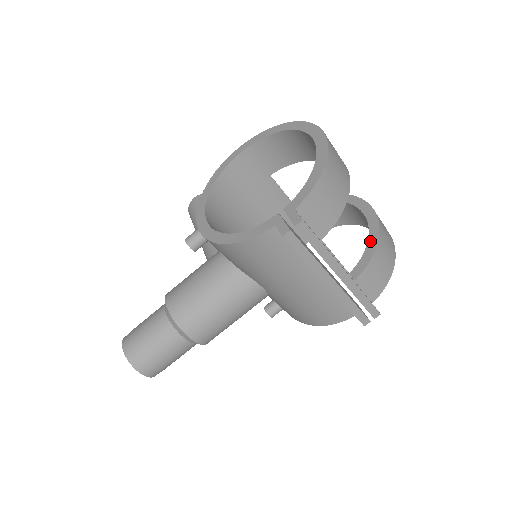
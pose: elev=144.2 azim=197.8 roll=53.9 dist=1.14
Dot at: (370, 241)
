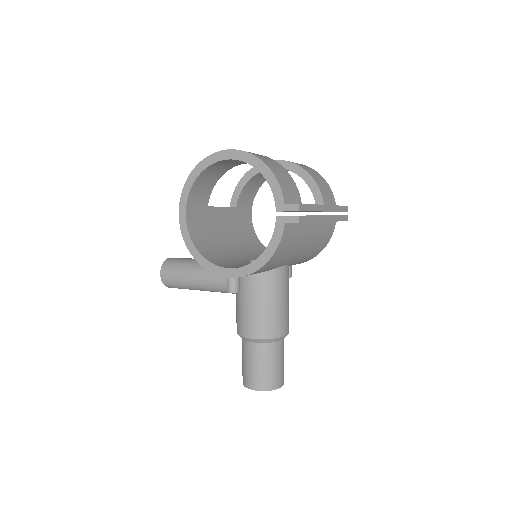
Dot at: (304, 178)
